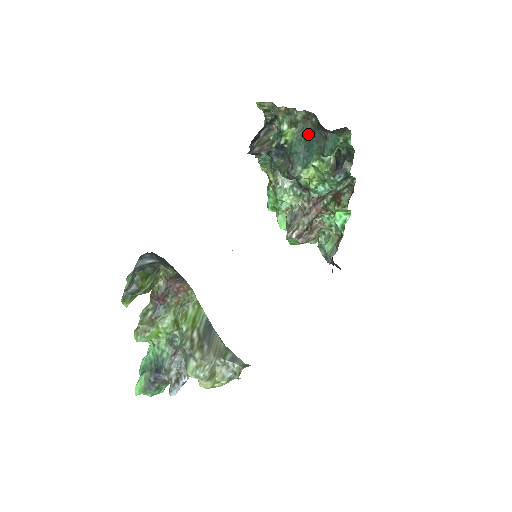
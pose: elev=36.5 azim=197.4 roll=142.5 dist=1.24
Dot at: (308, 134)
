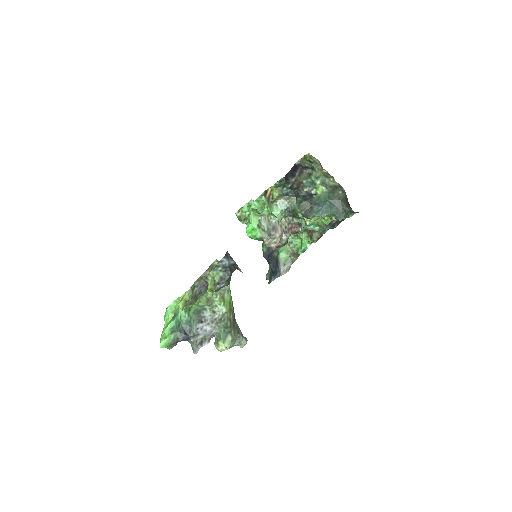
Dot at: (333, 198)
